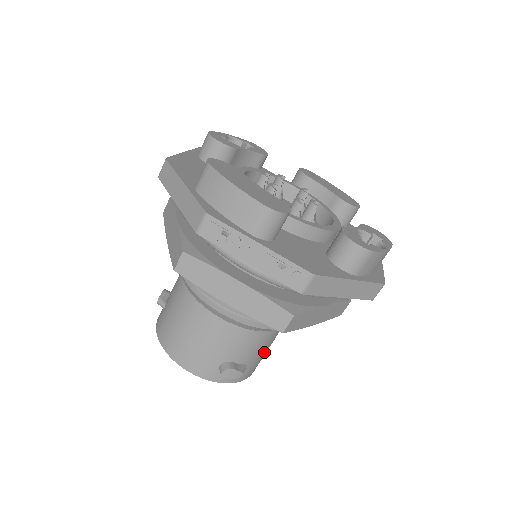
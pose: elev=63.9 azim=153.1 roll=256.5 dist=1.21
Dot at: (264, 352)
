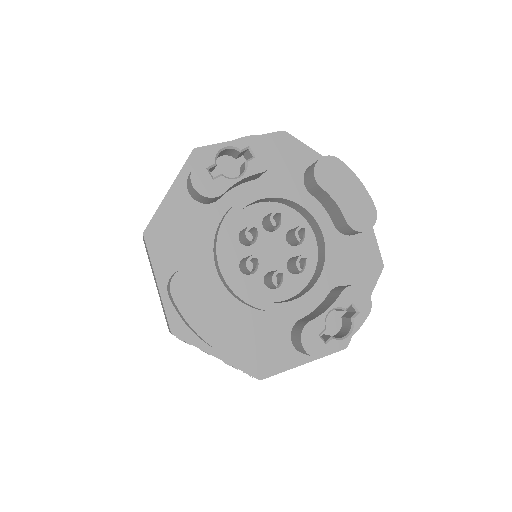
Dot at: occluded
